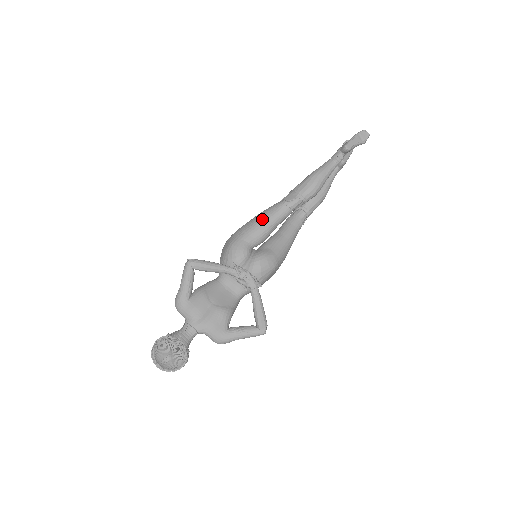
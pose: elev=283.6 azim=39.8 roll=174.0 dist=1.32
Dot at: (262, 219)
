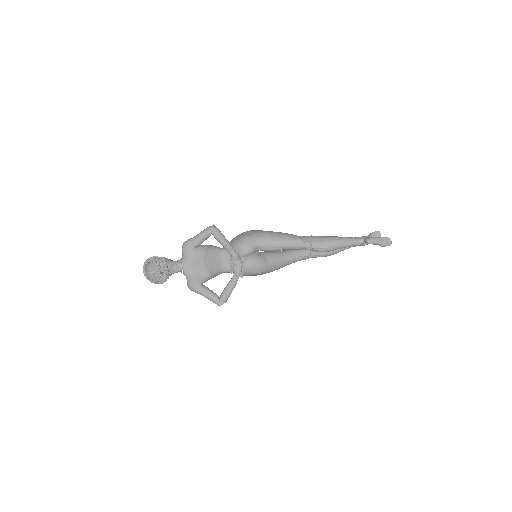
Dot at: (279, 238)
